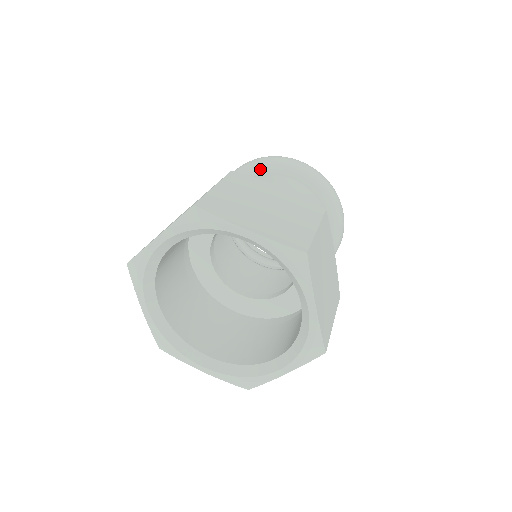
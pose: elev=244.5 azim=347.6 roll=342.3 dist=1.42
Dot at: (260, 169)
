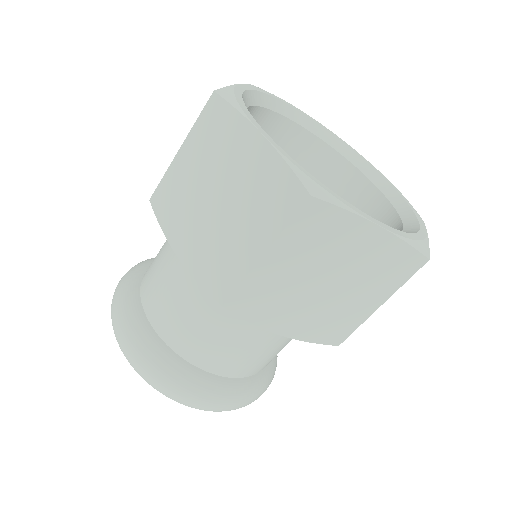
Dot at: occluded
